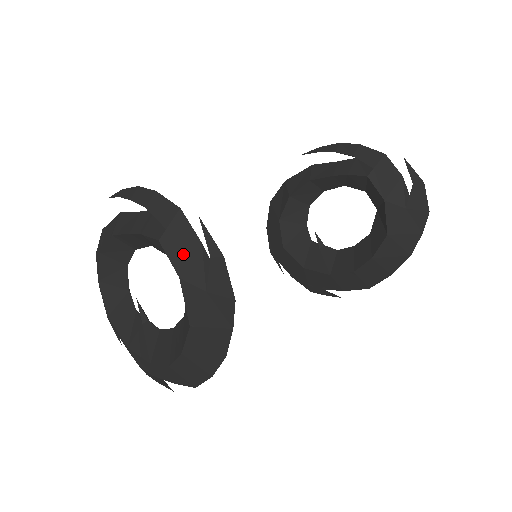
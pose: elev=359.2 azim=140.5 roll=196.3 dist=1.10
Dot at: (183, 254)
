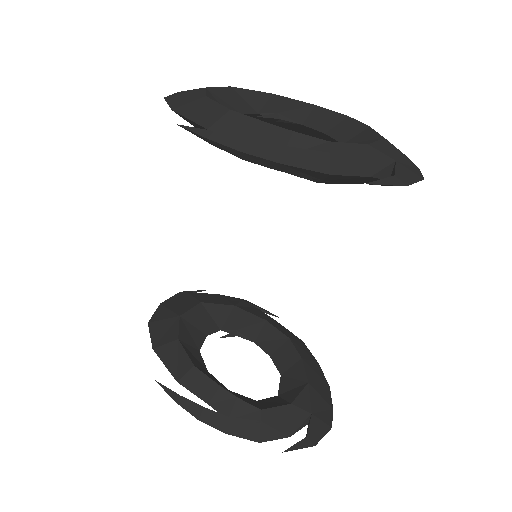
Dot at: occluded
